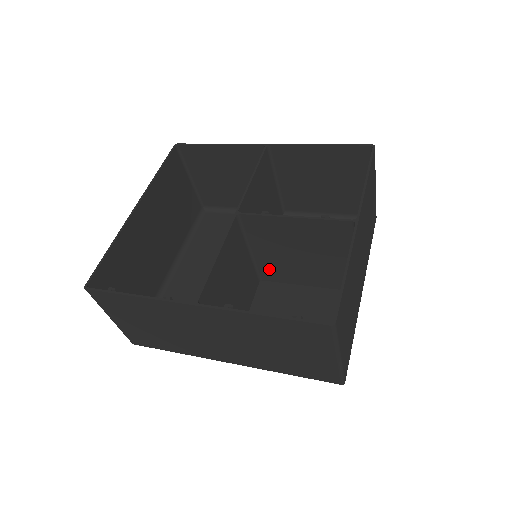
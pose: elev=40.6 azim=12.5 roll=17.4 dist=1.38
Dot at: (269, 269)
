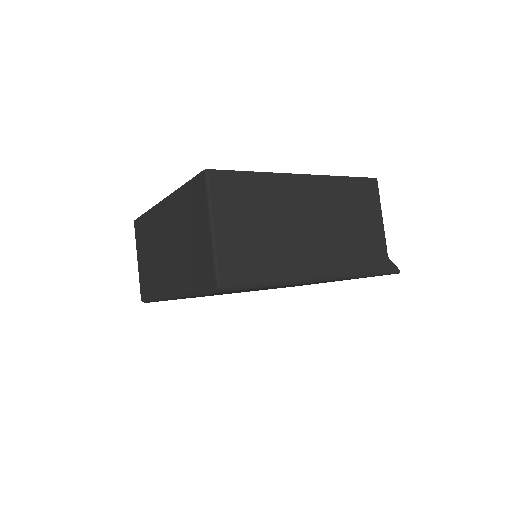
Dot at: occluded
